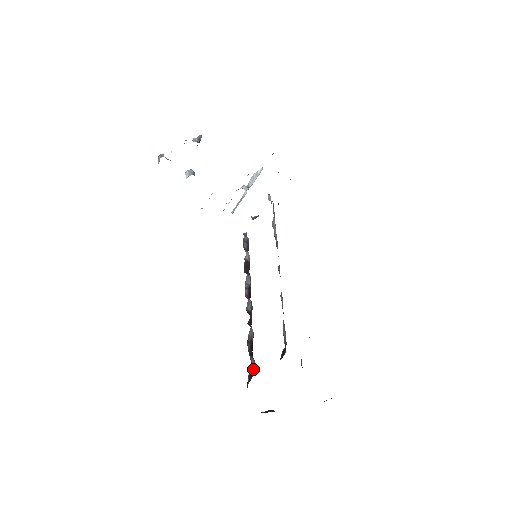
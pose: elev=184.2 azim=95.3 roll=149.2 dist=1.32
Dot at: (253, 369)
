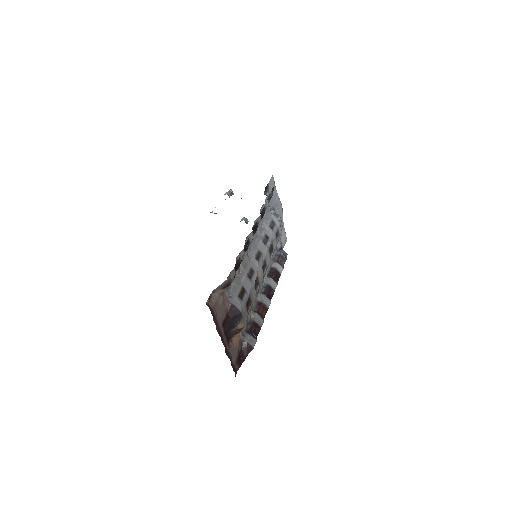
Dot at: (247, 342)
